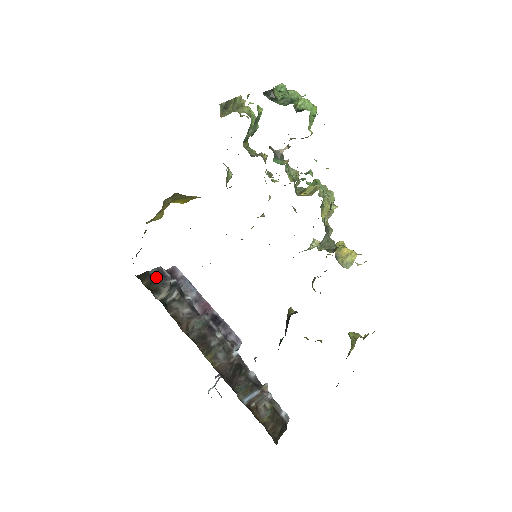
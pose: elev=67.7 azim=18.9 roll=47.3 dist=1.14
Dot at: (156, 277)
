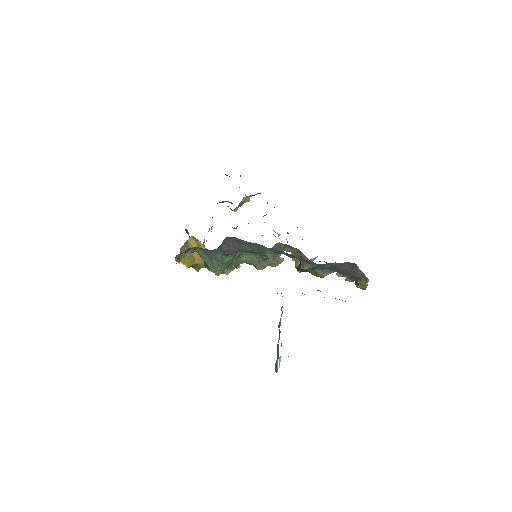
Dot at: occluded
